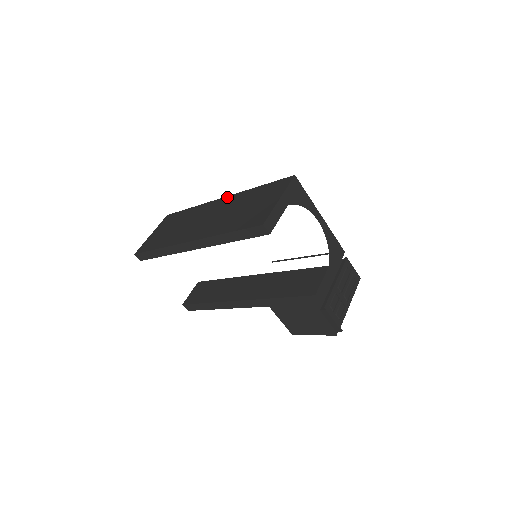
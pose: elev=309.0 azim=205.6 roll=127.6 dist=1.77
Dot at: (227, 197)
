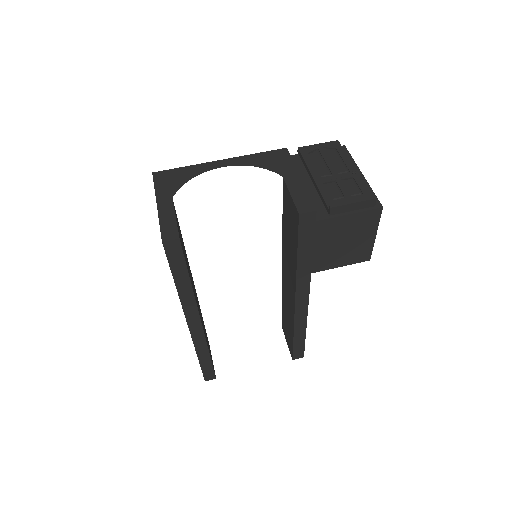
Dot at: occluded
